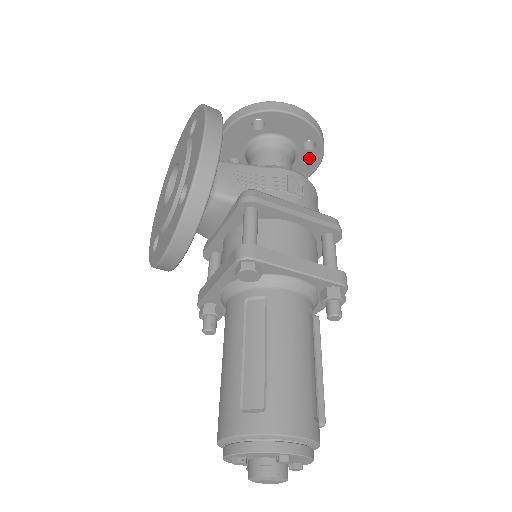
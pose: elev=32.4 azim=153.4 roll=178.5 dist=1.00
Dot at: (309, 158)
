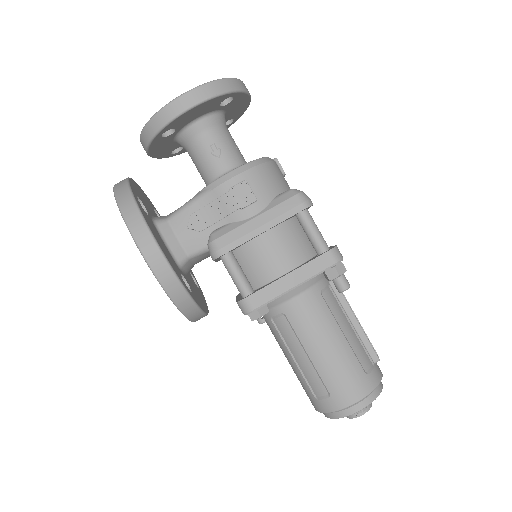
Dot at: (236, 103)
